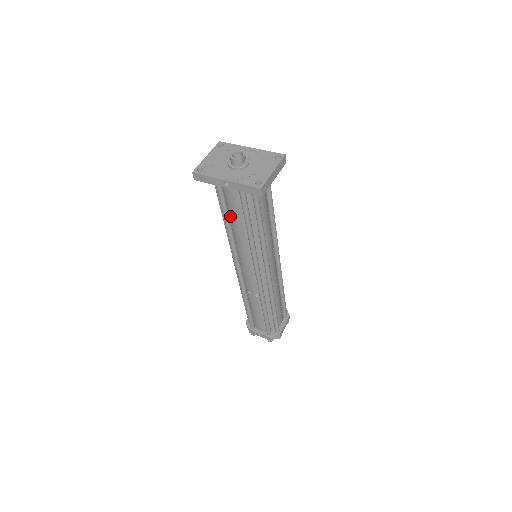
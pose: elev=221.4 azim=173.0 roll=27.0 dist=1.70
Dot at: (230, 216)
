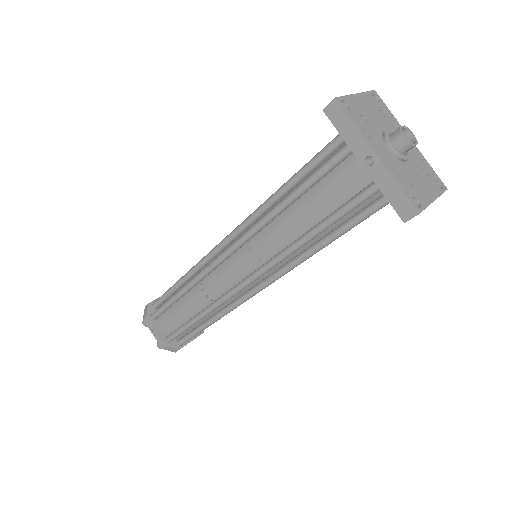
Dot at: (304, 195)
